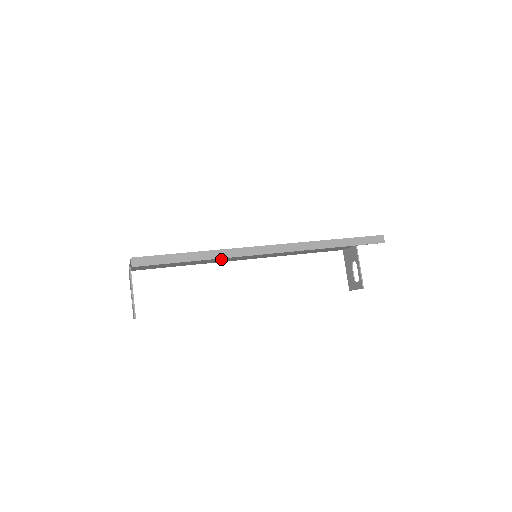
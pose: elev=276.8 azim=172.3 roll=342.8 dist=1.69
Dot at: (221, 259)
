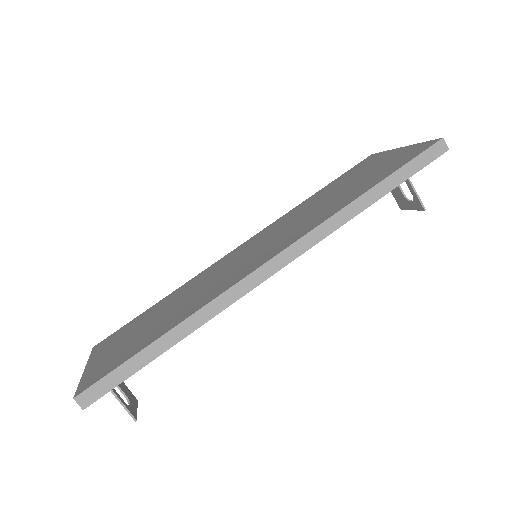
Dot at: (208, 276)
